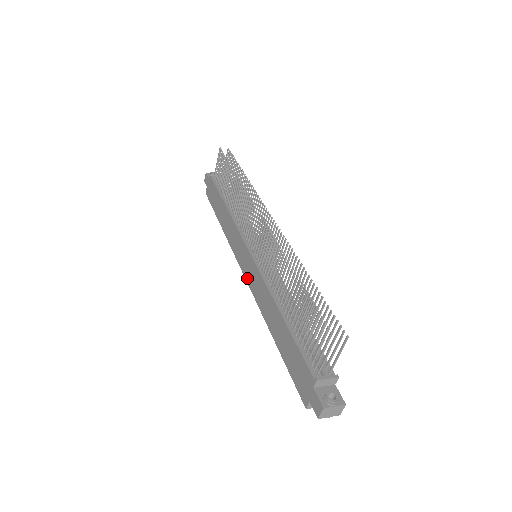
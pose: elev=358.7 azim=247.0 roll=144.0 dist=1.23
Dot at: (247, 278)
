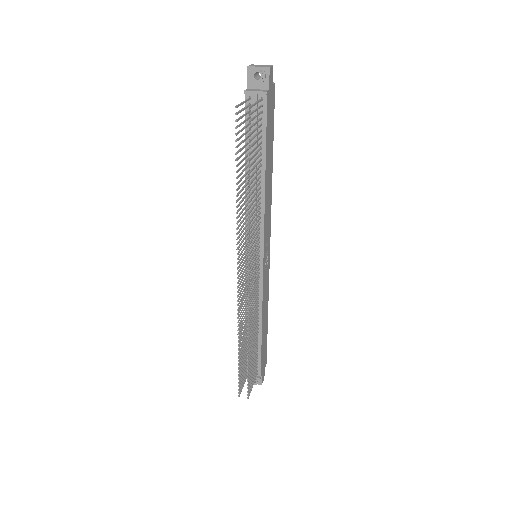
Dot at: occluded
